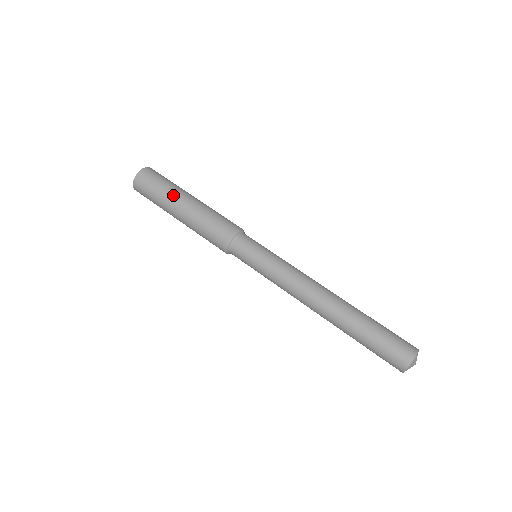
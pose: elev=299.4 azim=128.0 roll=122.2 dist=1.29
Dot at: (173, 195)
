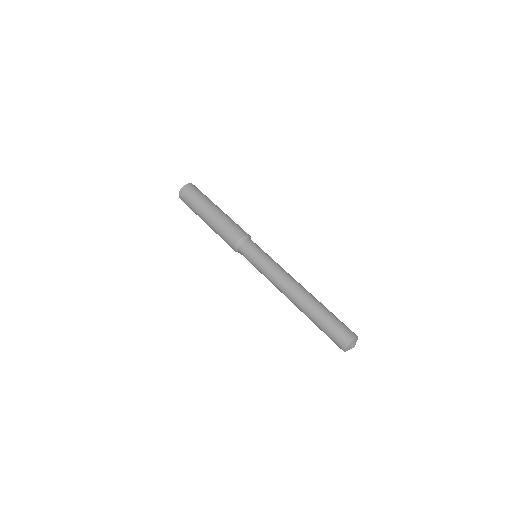
Dot at: (207, 204)
